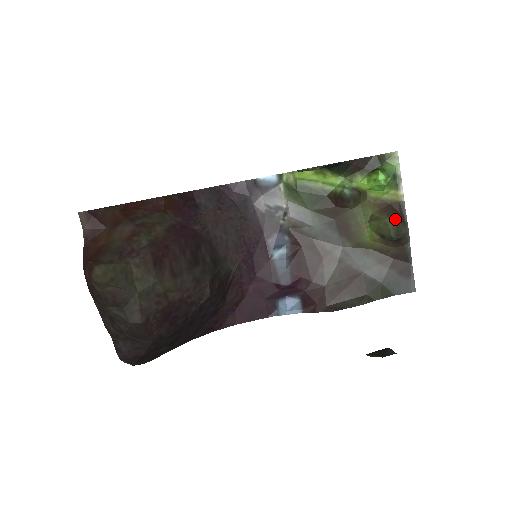
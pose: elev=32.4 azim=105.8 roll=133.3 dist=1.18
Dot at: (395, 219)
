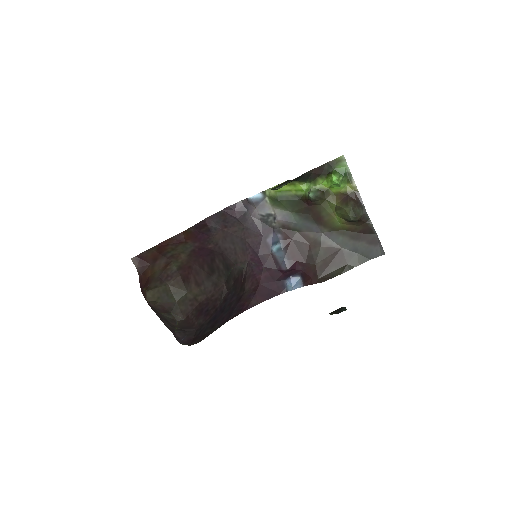
Dot at: (351, 207)
